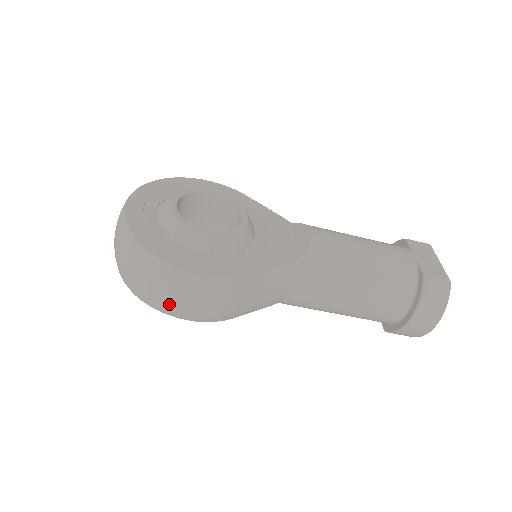
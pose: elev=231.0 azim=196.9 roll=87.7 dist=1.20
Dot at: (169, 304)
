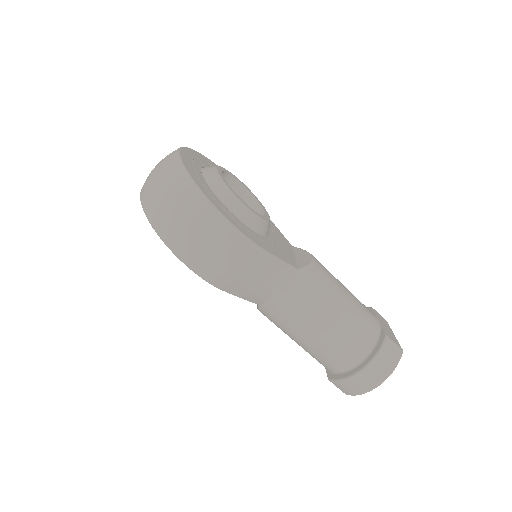
Dot at: (187, 242)
